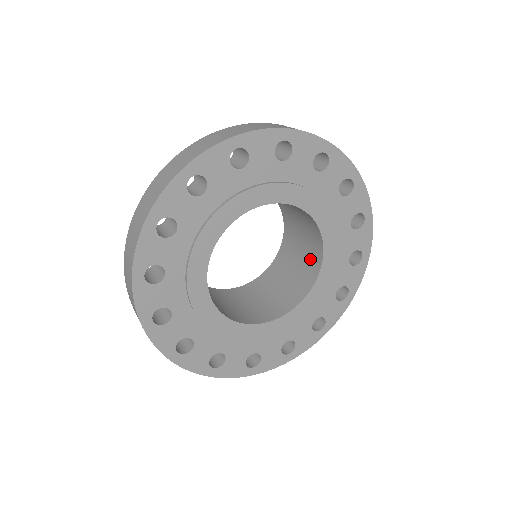
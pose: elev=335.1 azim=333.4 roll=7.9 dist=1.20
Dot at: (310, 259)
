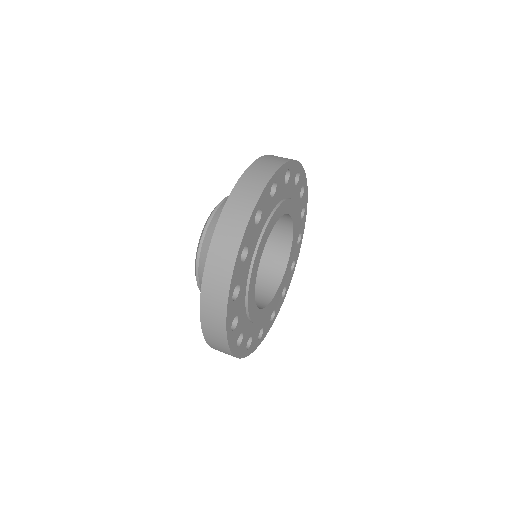
Dot at: (277, 247)
